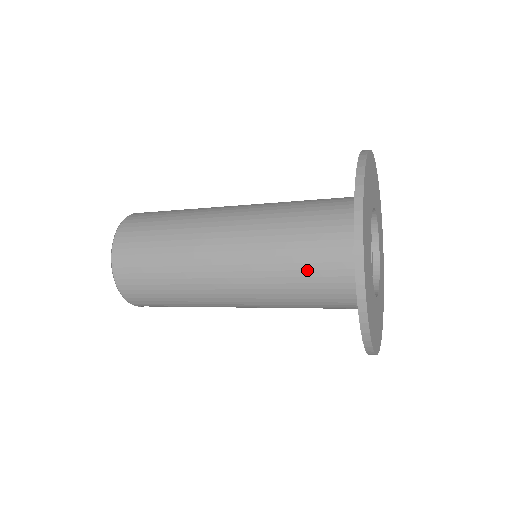
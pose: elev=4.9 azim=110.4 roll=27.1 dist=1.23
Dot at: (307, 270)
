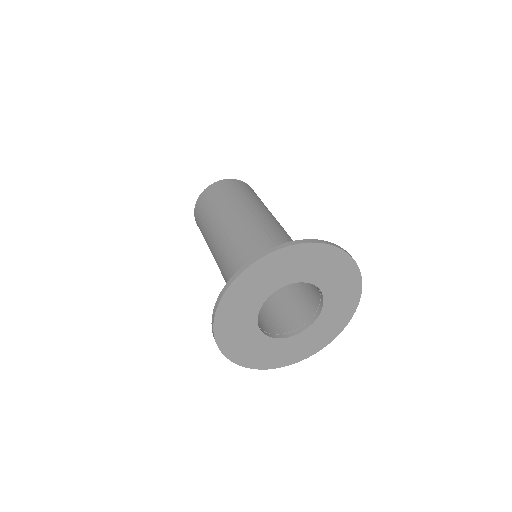
Dot at: occluded
